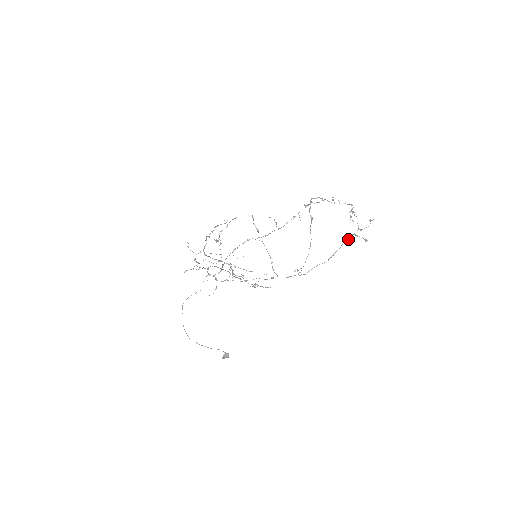
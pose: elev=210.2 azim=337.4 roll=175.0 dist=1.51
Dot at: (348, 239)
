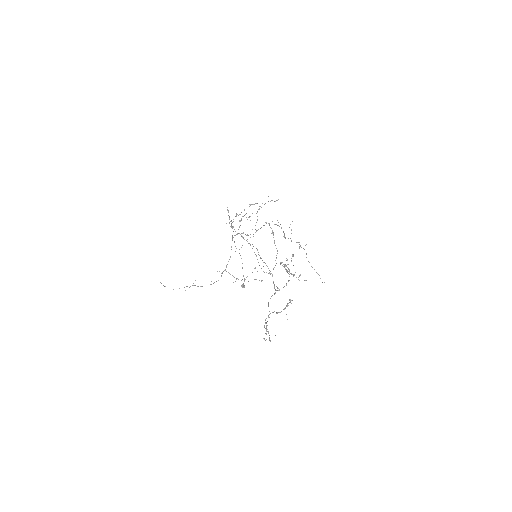
Dot at: (266, 325)
